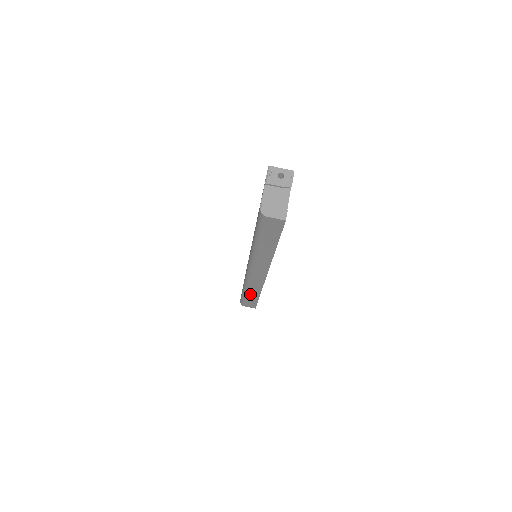
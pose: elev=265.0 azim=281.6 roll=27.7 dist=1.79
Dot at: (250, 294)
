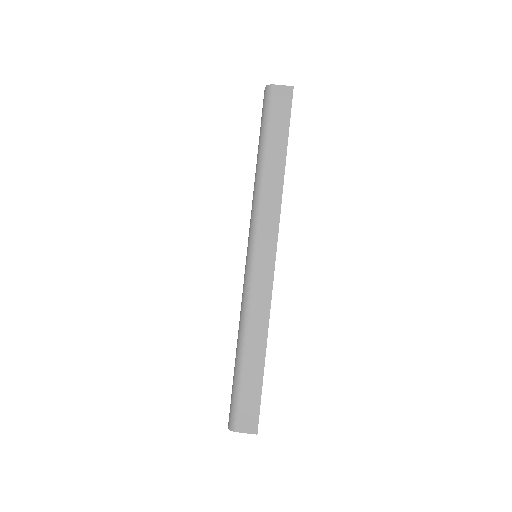
Dot at: (249, 355)
